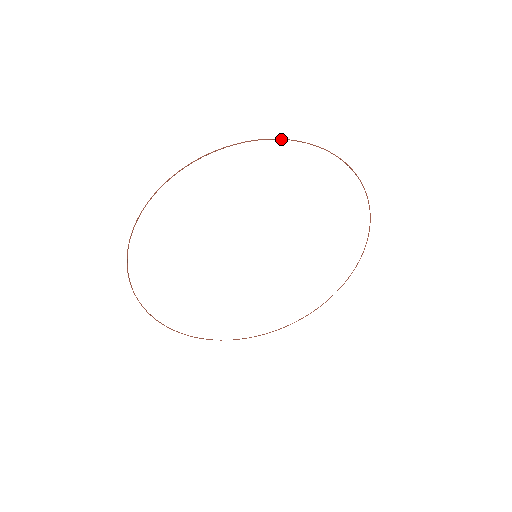
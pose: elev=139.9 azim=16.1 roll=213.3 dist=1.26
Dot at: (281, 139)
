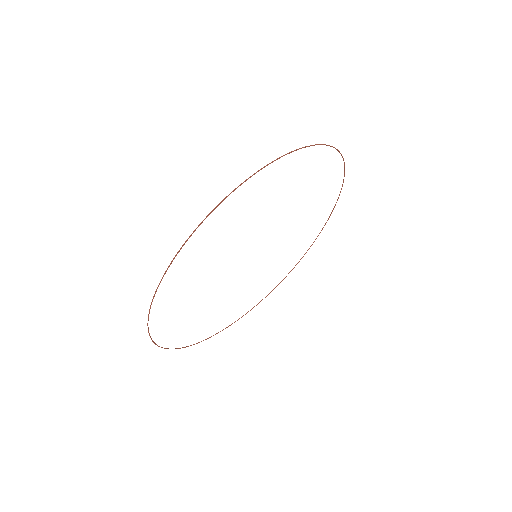
Dot at: (305, 147)
